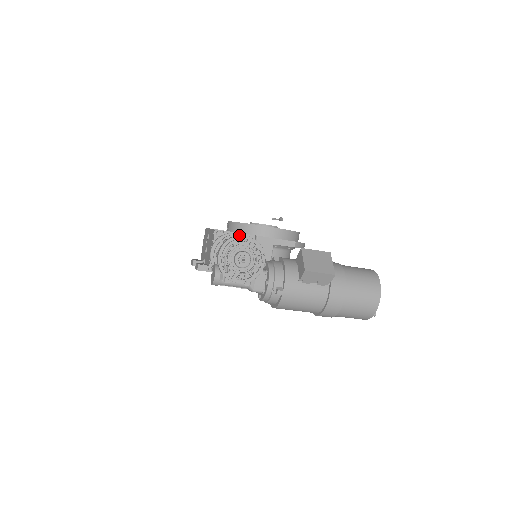
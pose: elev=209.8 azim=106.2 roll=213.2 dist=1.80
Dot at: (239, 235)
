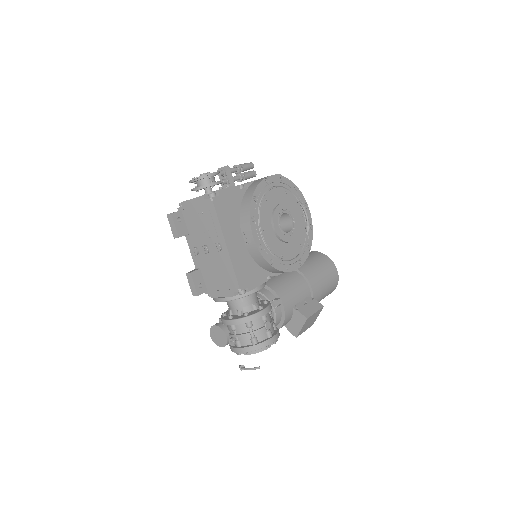
Dot at: (270, 345)
